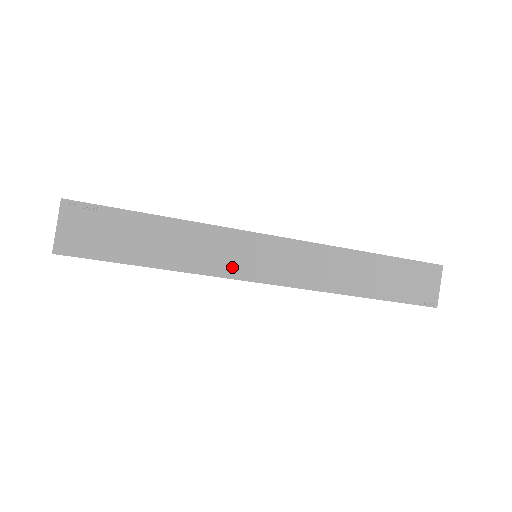
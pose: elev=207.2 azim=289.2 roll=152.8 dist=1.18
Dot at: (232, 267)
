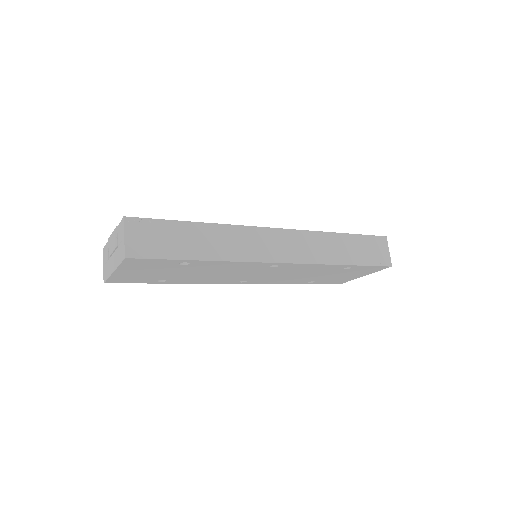
Dot at: (252, 253)
